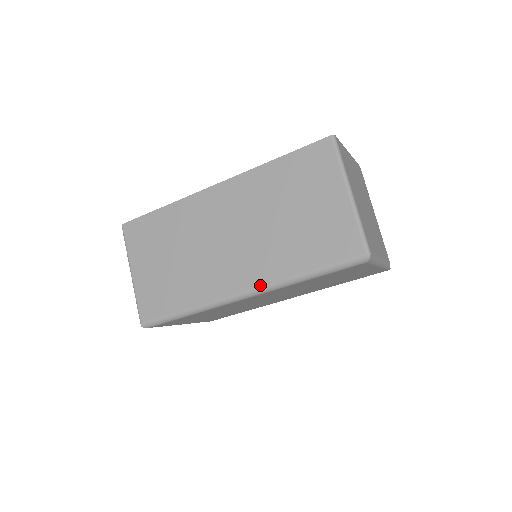
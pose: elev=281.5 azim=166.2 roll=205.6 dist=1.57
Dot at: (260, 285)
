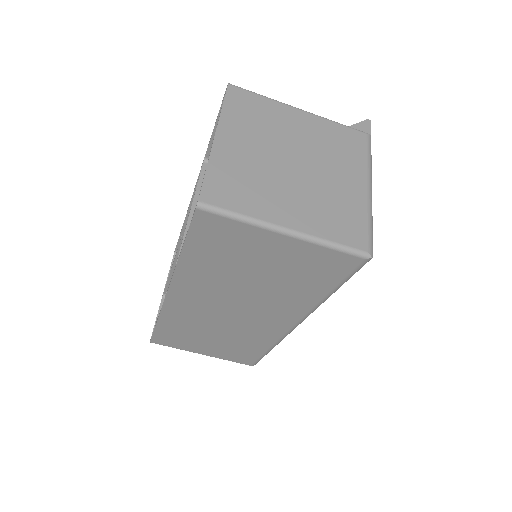
Dot at: (301, 318)
